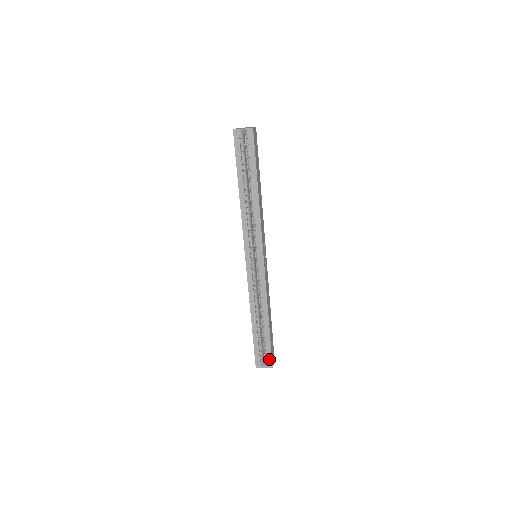
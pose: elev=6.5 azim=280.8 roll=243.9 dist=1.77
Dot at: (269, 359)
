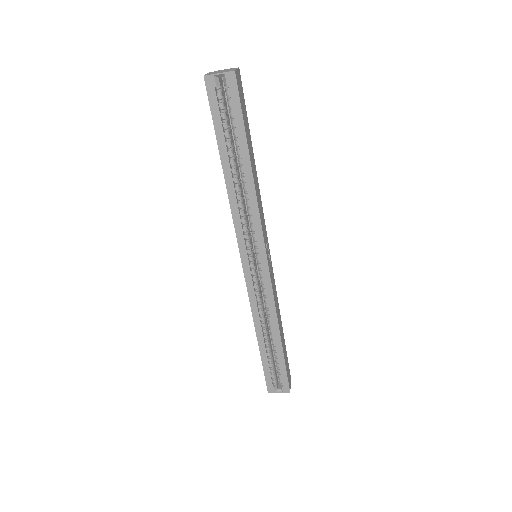
Dot at: (285, 383)
